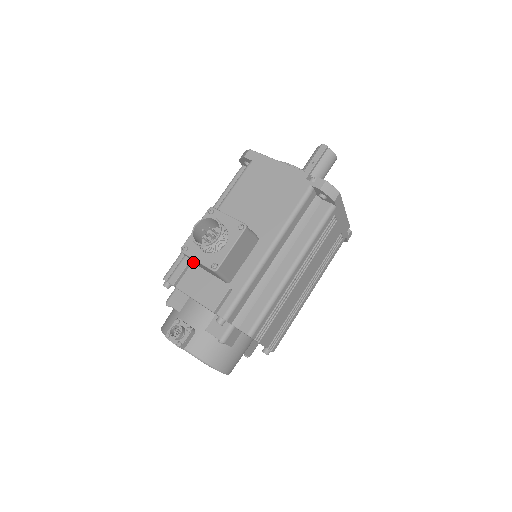
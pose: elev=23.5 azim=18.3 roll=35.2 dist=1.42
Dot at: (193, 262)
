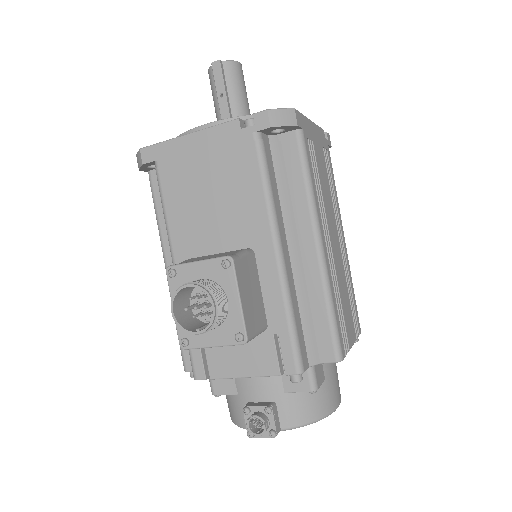
Dot at: occluded
